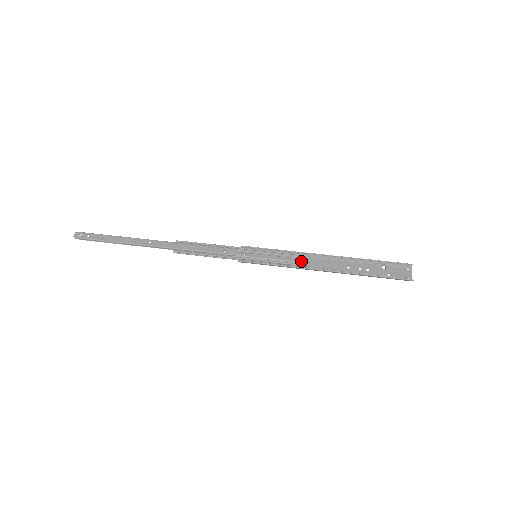
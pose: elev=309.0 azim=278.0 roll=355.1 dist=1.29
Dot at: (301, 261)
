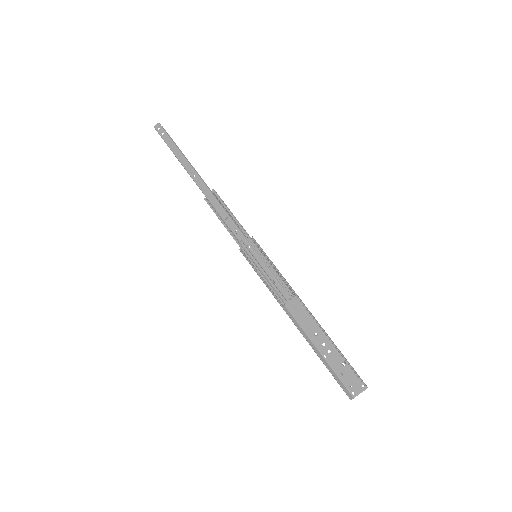
Dot at: (283, 293)
